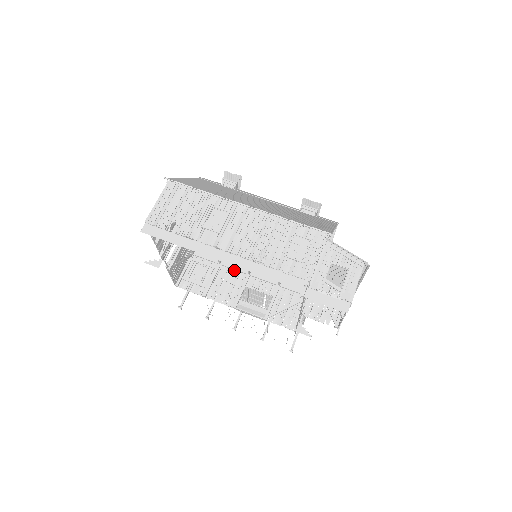
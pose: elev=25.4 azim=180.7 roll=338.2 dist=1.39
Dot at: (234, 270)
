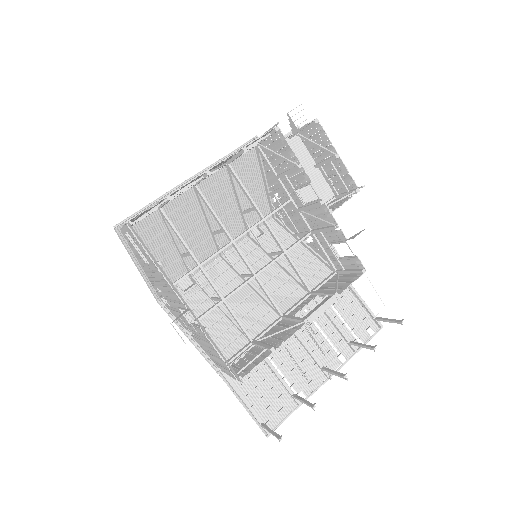
Dot at: (269, 330)
